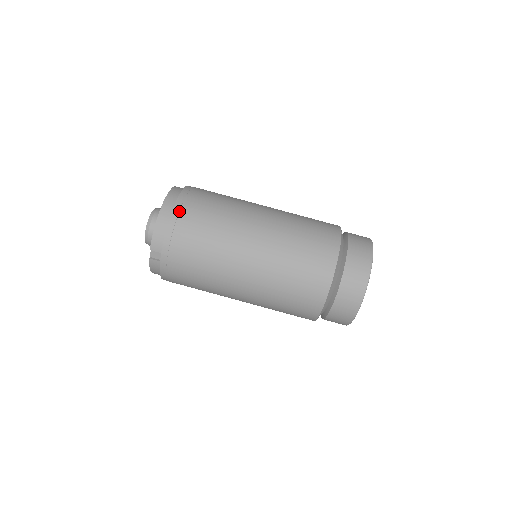
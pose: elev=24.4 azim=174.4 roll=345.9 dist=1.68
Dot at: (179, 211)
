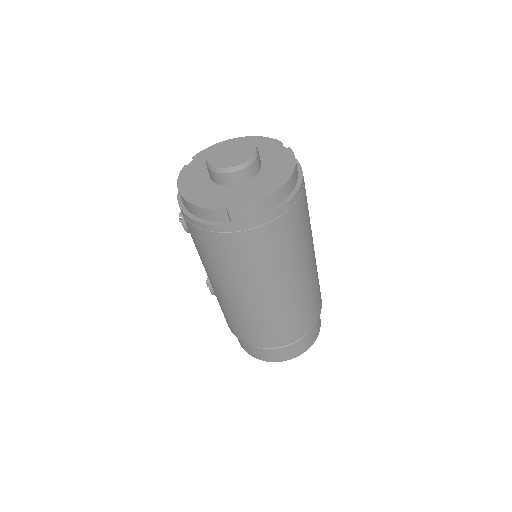
Dot at: (297, 201)
